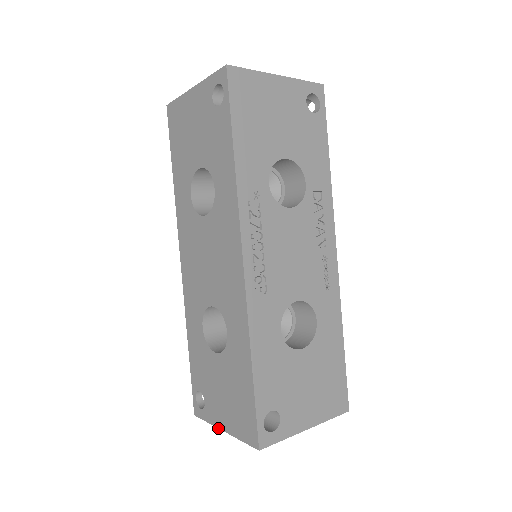
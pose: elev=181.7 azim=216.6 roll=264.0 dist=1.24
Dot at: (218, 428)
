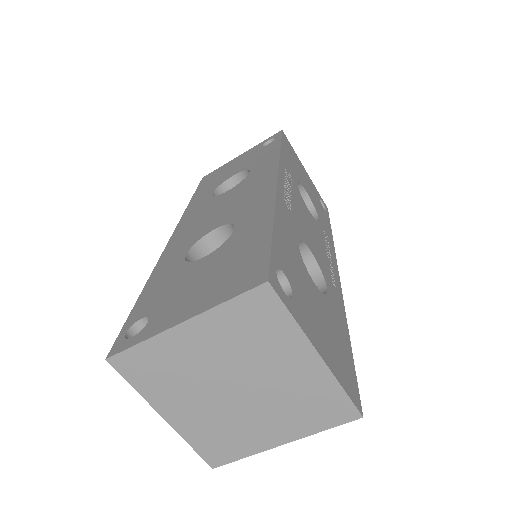
Dot at: (168, 328)
